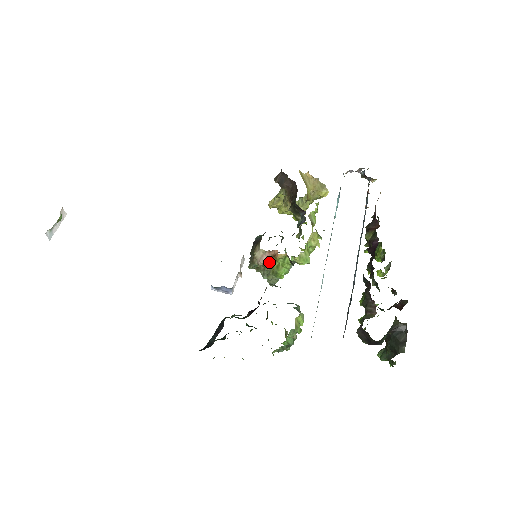
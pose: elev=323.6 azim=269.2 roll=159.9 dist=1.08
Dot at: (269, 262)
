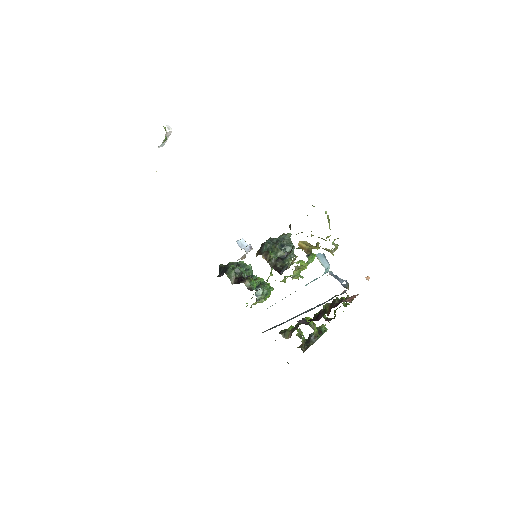
Dot at: occluded
